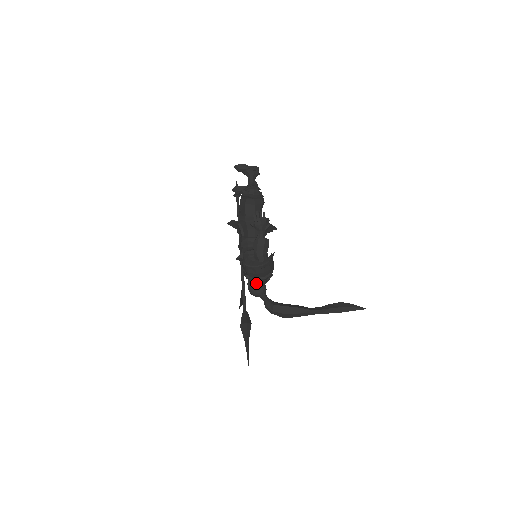
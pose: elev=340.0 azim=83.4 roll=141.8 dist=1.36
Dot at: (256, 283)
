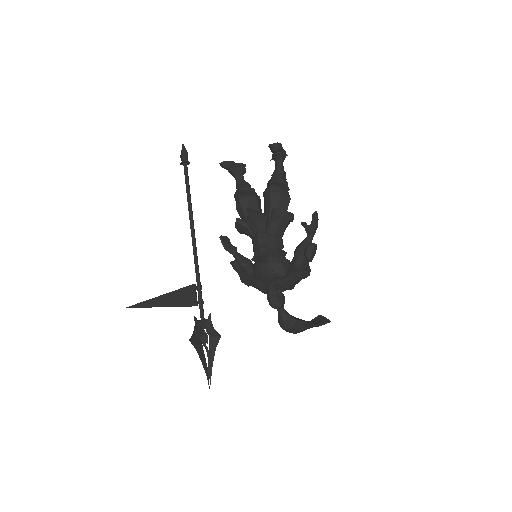
Dot at: (280, 293)
